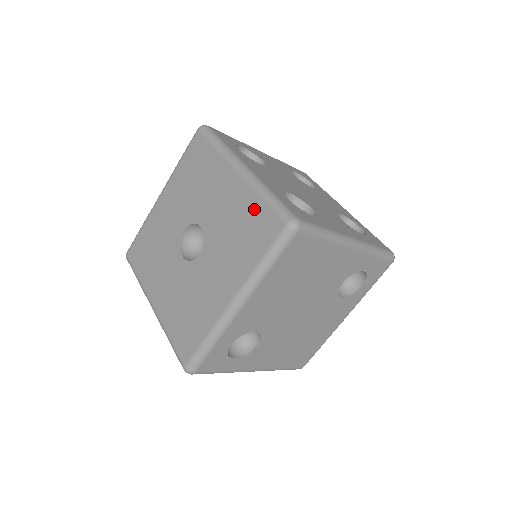
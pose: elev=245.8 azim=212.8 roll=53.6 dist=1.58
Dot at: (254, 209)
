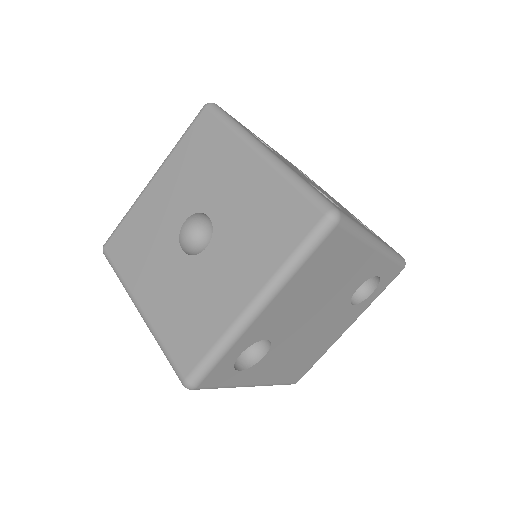
Dot at: (282, 197)
